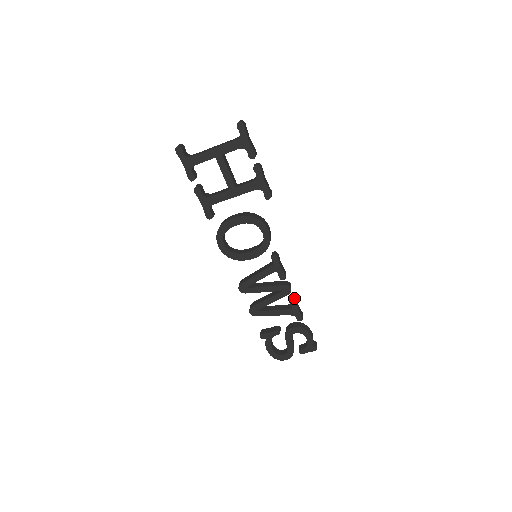
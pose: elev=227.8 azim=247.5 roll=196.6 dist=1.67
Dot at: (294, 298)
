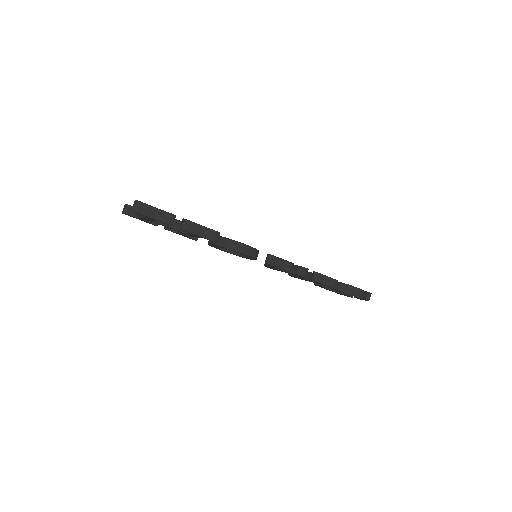
Dot at: (314, 278)
